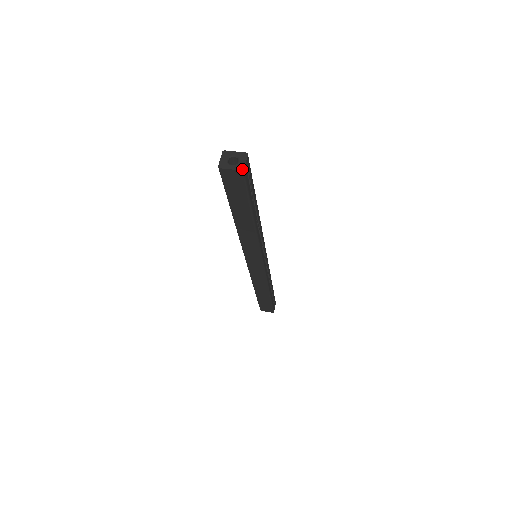
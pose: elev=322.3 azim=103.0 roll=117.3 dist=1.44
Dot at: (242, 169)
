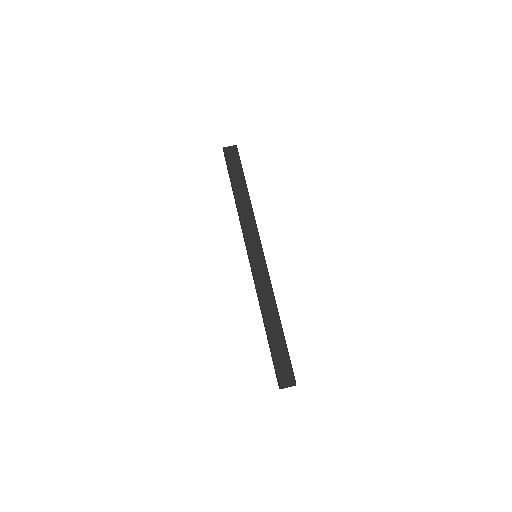
Dot at: occluded
